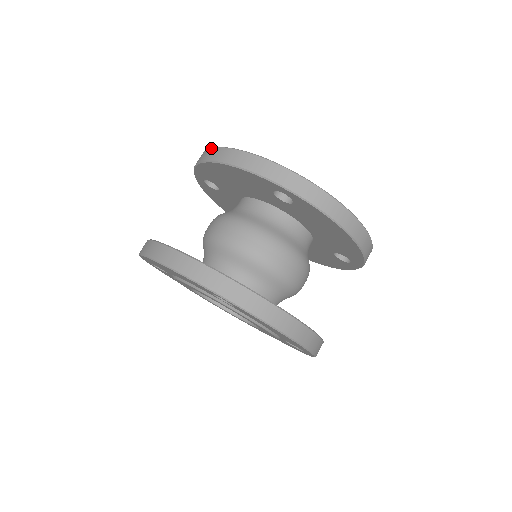
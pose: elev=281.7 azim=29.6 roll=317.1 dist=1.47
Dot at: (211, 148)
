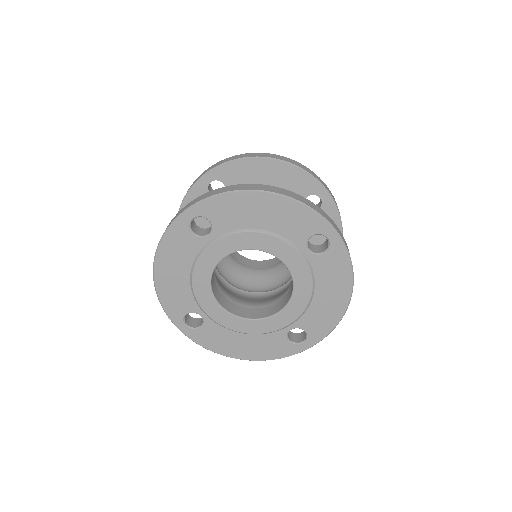
Dot at: occluded
